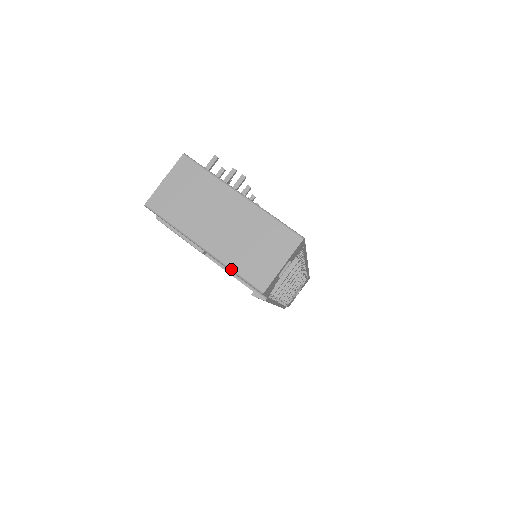
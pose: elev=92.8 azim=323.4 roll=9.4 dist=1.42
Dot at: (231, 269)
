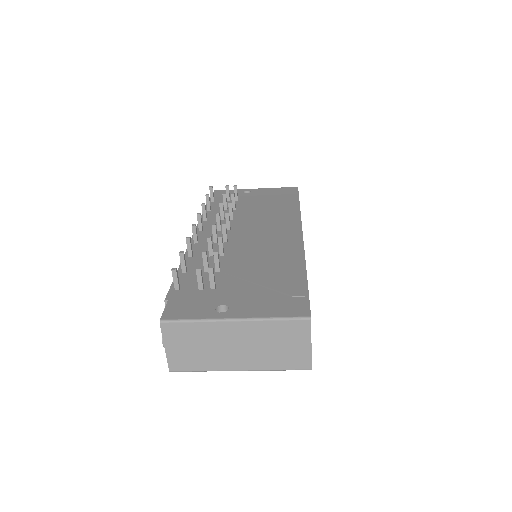
Dot at: (274, 370)
